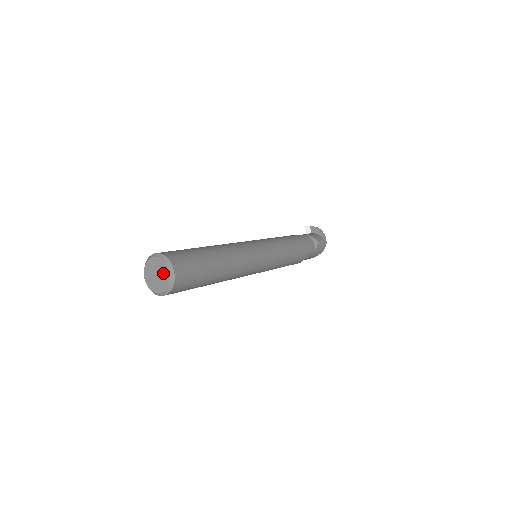
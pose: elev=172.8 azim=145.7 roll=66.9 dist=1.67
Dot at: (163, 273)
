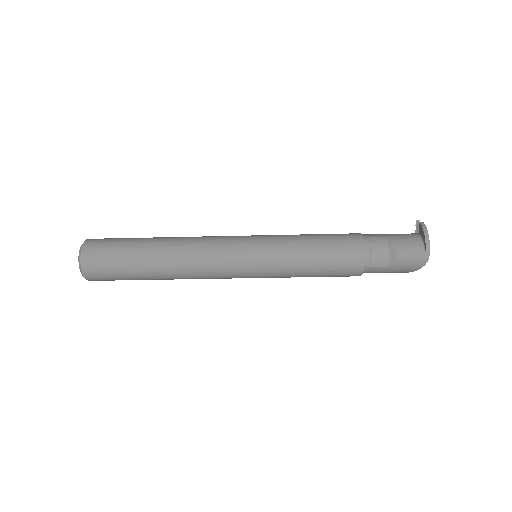
Dot at: occluded
